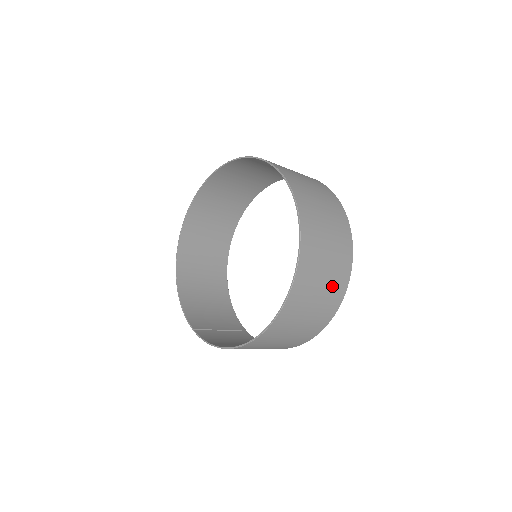
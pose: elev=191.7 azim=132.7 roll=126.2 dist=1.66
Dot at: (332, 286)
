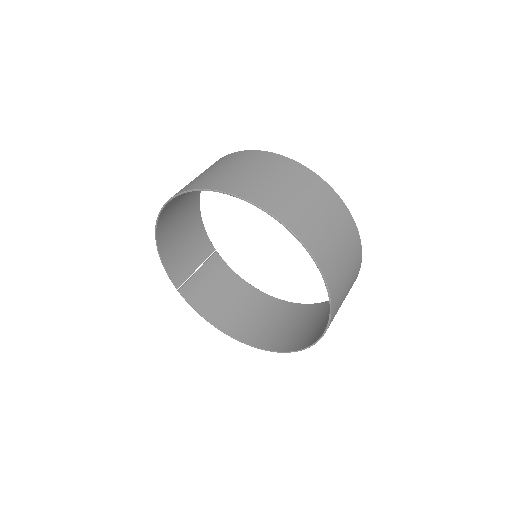
Dot at: (321, 315)
